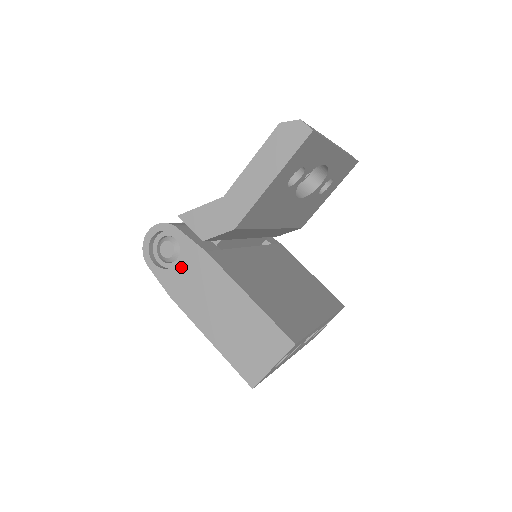
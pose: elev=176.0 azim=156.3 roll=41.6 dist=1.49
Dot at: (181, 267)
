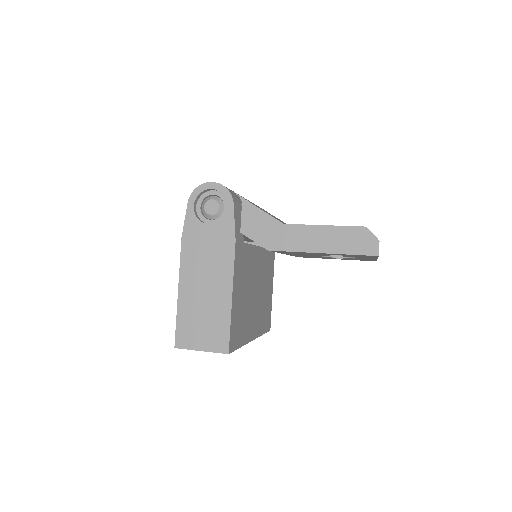
Dot at: (209, 230)
